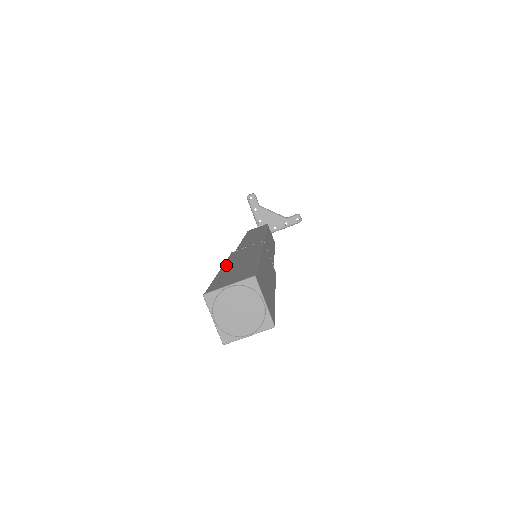
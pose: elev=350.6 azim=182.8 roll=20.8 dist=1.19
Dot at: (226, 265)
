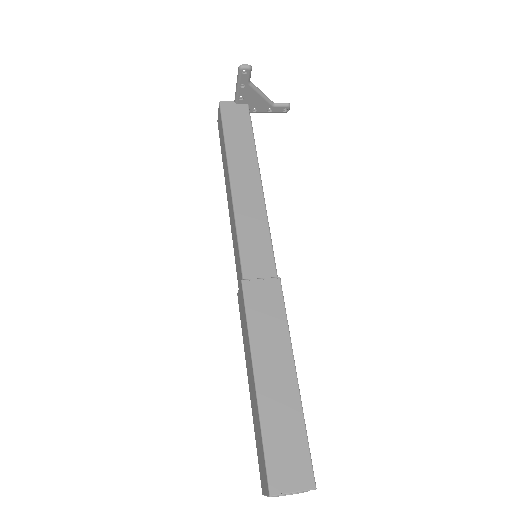
Dot at: (259, 369)
